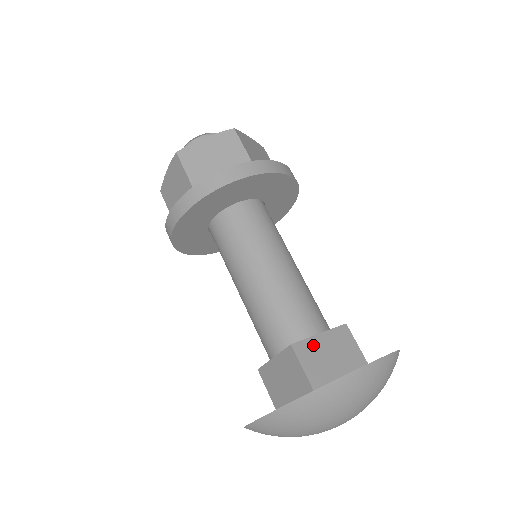
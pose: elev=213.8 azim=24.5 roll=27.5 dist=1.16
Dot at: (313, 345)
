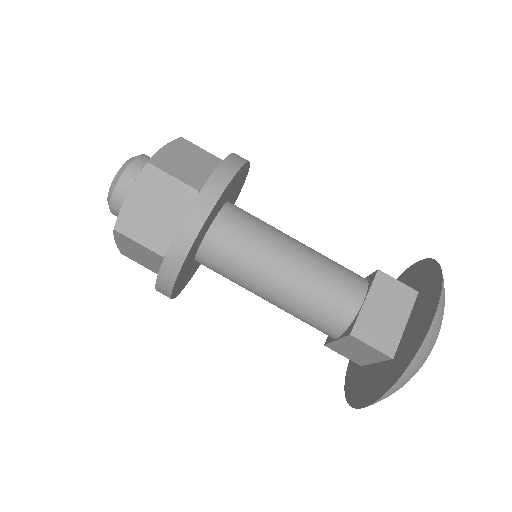
Dot at: (366, 318)
